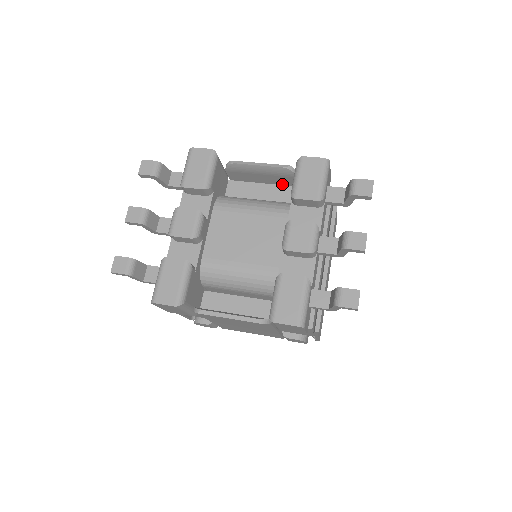
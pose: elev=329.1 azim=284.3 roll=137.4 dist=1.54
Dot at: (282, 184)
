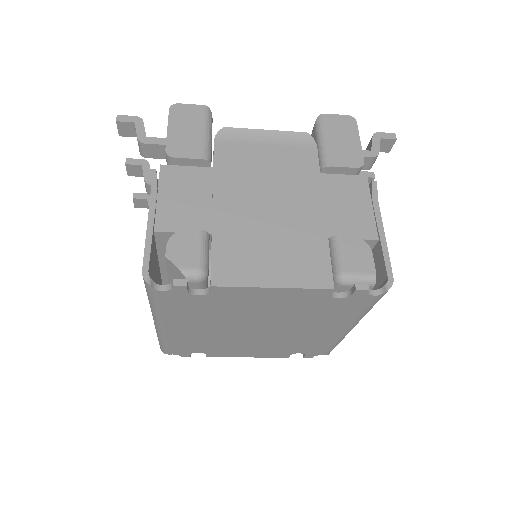
Dot at: occluded
